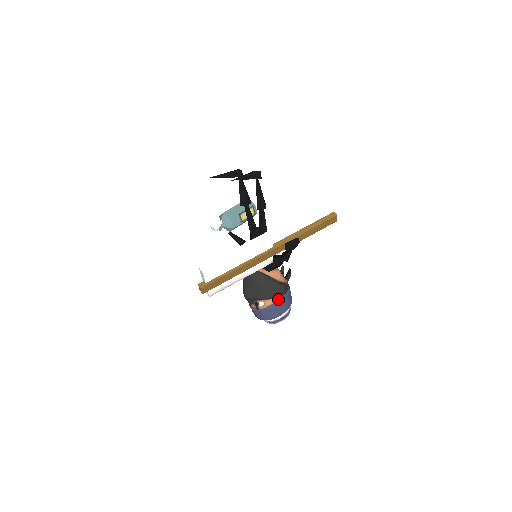
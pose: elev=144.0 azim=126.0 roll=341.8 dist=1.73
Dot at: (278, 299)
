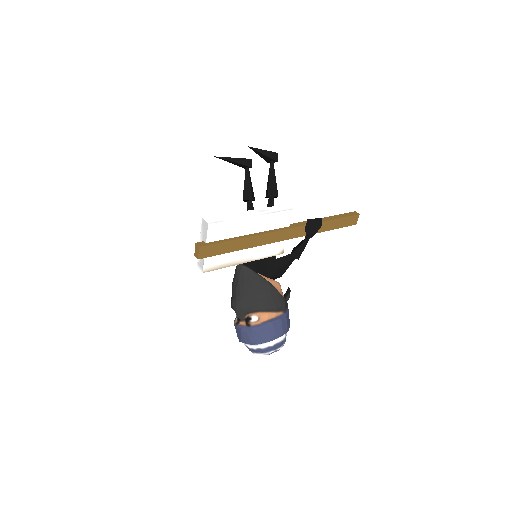
Dot at: (276, 316)
